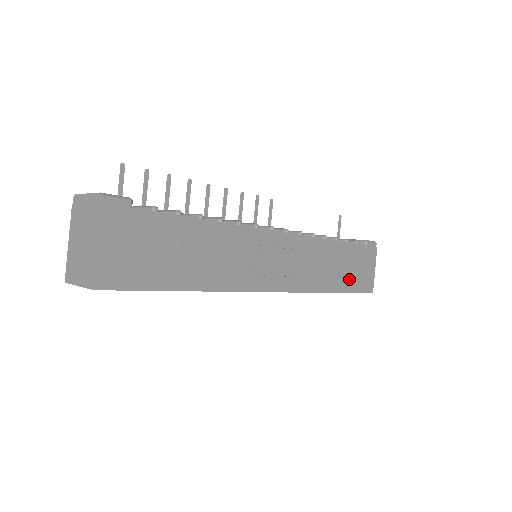
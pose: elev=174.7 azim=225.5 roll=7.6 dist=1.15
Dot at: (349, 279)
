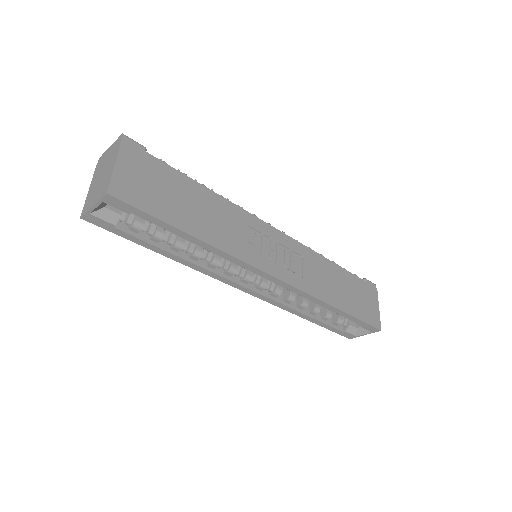
Dot at: (352, 304)
